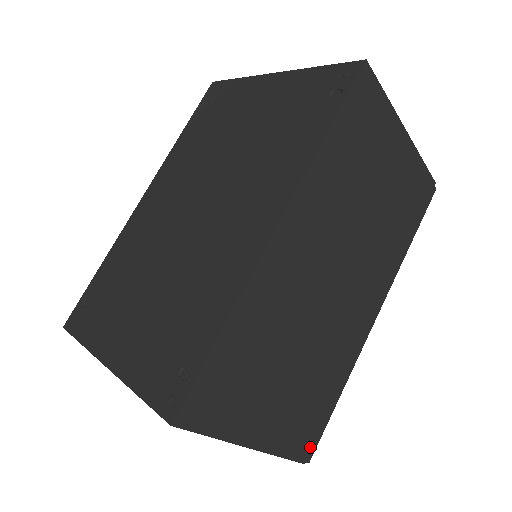
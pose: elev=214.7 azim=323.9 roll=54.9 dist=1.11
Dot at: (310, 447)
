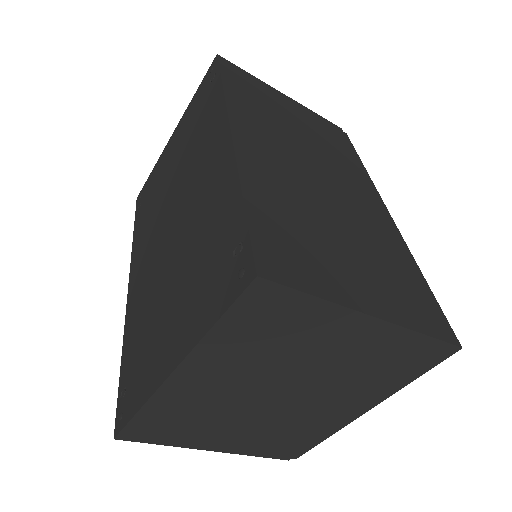
Dot at: (444, 327)
